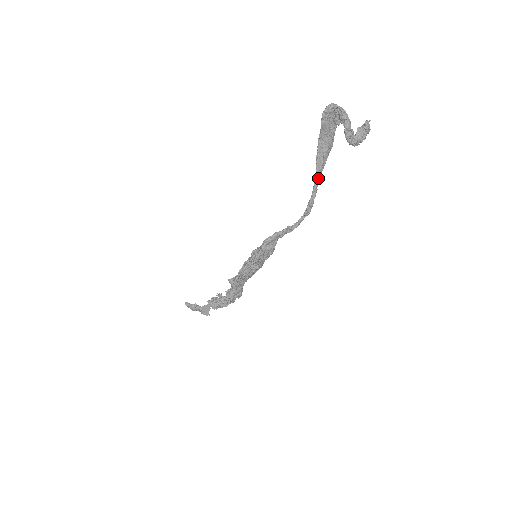
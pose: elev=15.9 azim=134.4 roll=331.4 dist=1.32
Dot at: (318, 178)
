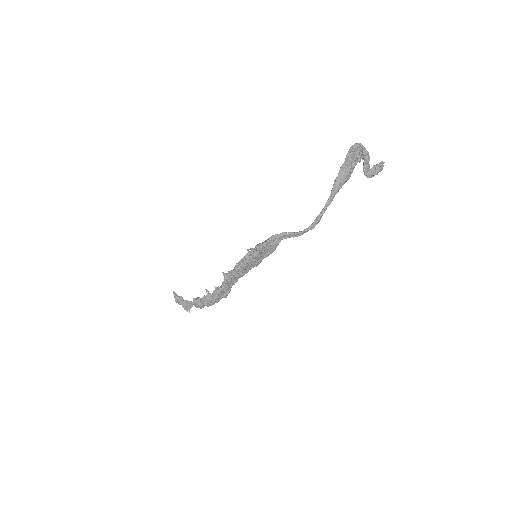
Dot at: (331, 199)
